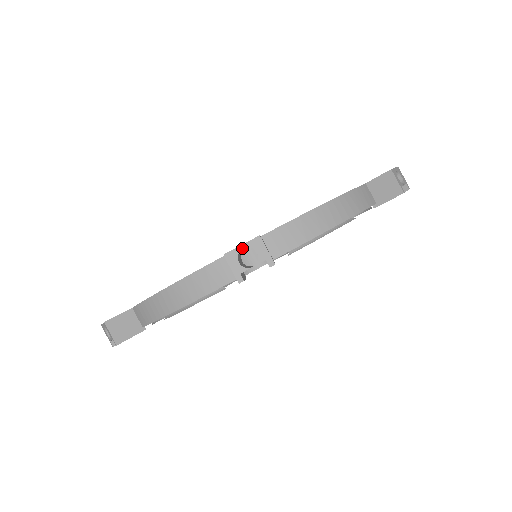
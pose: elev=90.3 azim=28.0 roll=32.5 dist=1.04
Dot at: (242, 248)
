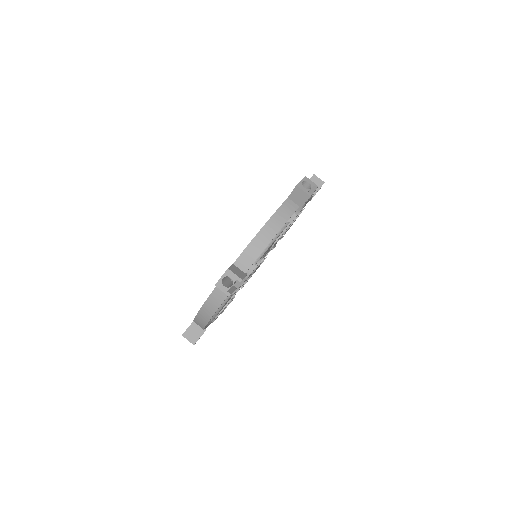
Dot at: (222, 278)
